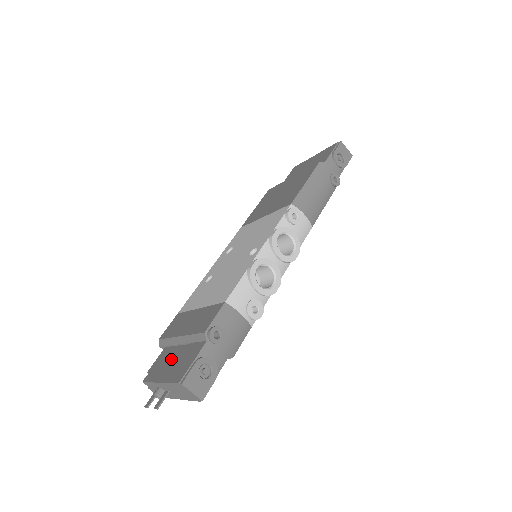
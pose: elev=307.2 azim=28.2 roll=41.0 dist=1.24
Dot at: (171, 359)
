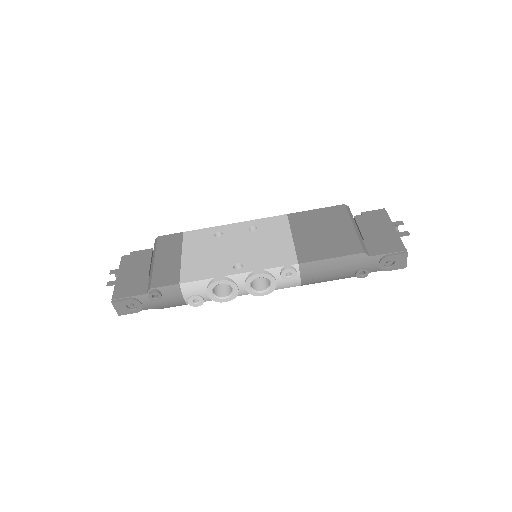
Dot at: (137, 269)
